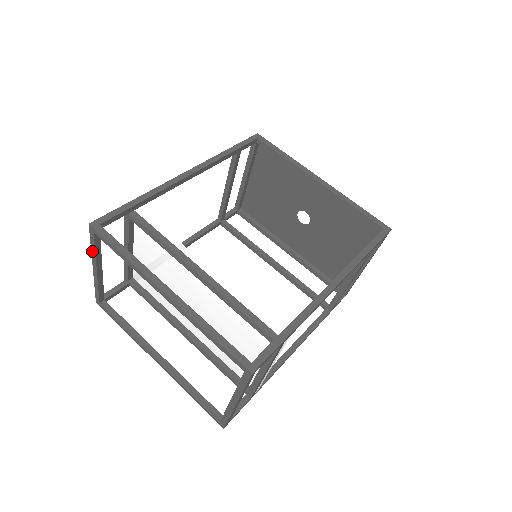
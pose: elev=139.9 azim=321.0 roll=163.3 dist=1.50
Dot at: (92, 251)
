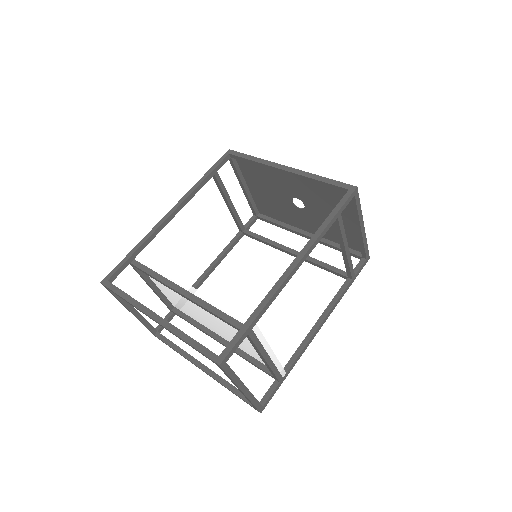
Dot at: (118, 300)
